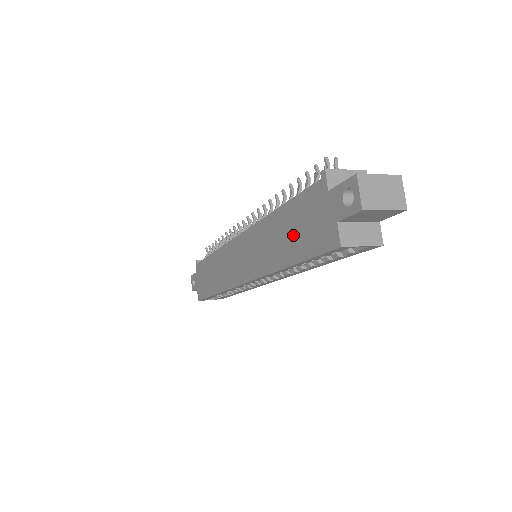
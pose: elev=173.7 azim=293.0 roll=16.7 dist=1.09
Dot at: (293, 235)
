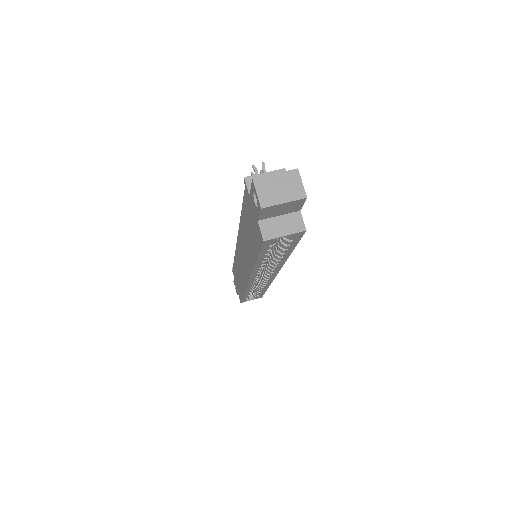
Dot at: (250, 236)
